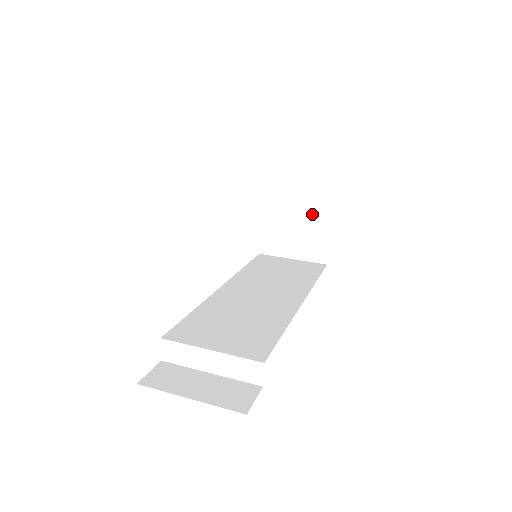
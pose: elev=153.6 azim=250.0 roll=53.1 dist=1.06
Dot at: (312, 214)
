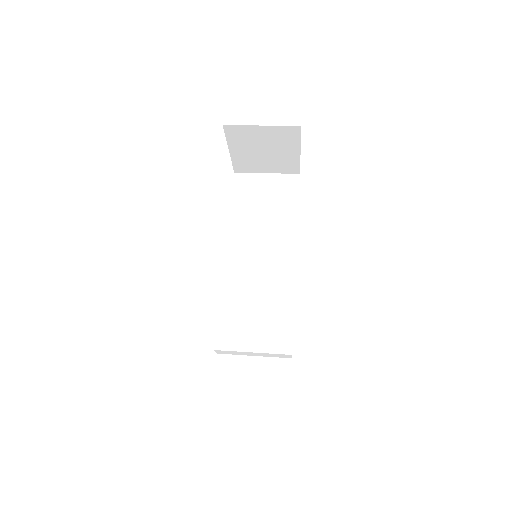
Dot at: (281, 147)
